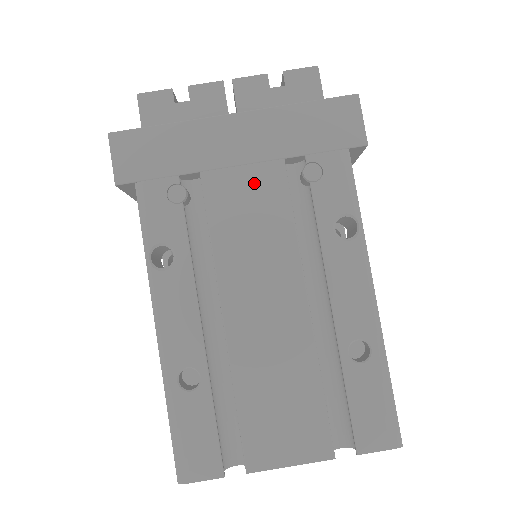
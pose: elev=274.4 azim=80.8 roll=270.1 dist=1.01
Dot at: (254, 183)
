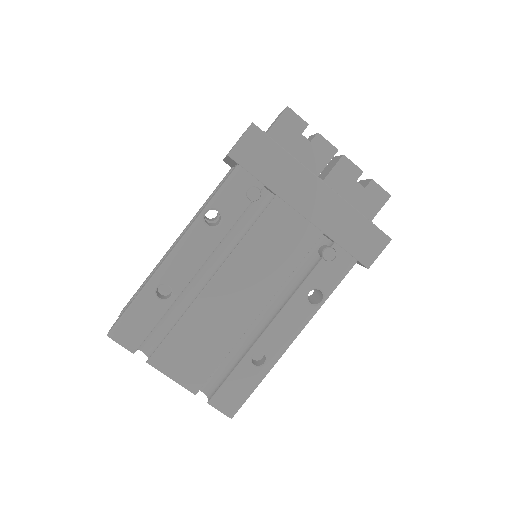
Dot at: (297, 230)
